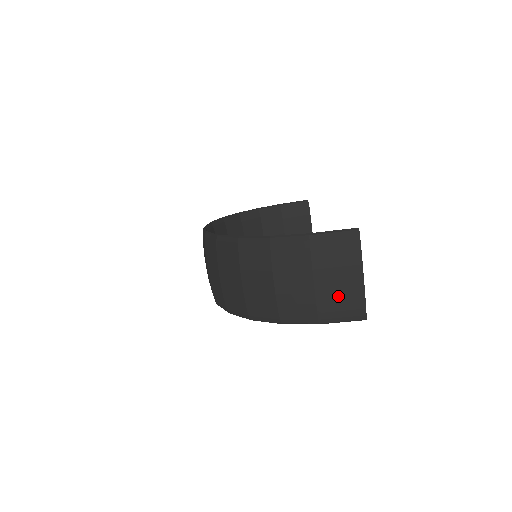
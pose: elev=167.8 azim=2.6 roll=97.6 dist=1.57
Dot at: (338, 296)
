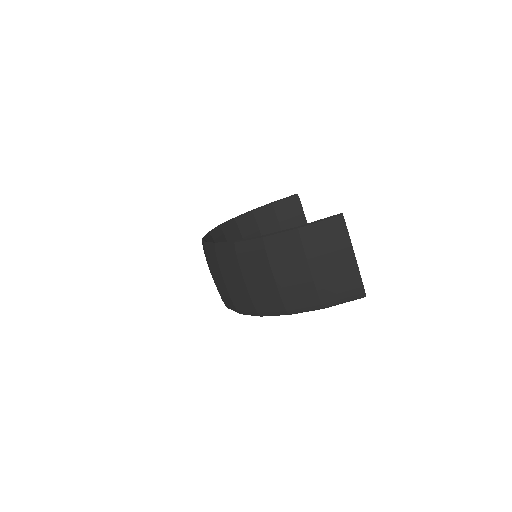
Dot at: (335, 279)
